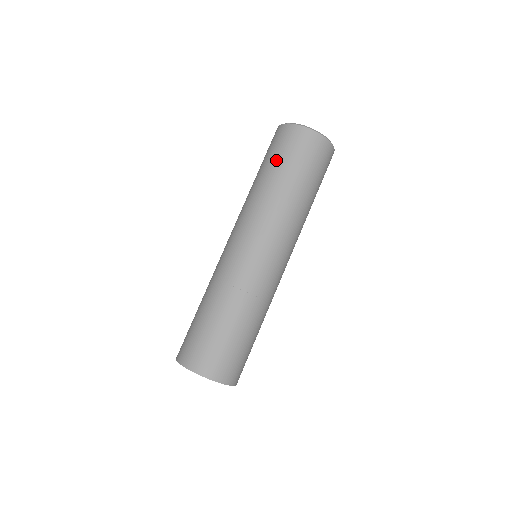
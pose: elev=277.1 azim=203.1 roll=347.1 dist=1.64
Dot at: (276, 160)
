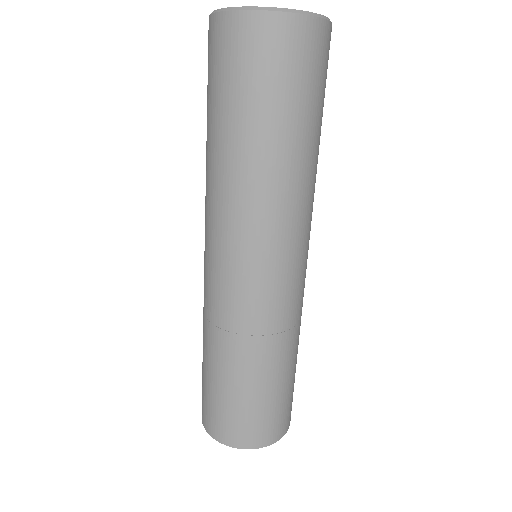
Dot at: (208, 100)
